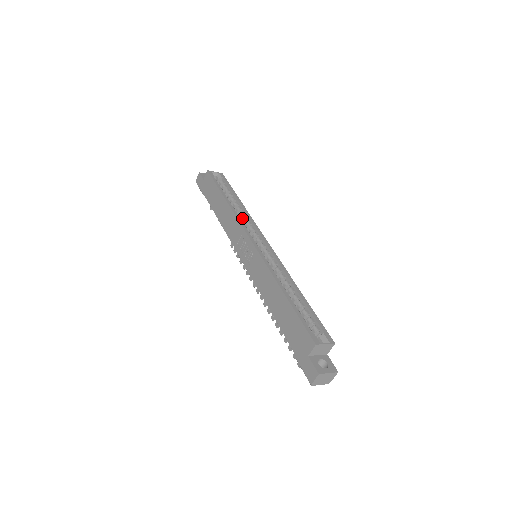
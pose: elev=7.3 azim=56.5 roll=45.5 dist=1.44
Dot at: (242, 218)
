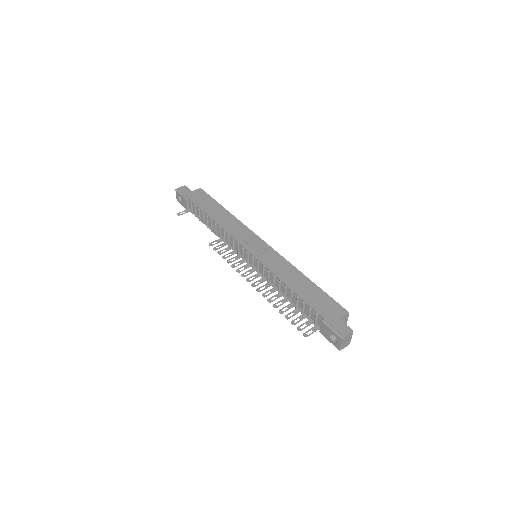
Dot at: occluded
